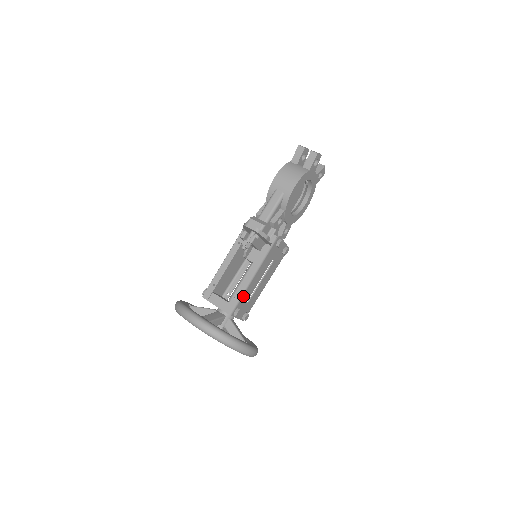
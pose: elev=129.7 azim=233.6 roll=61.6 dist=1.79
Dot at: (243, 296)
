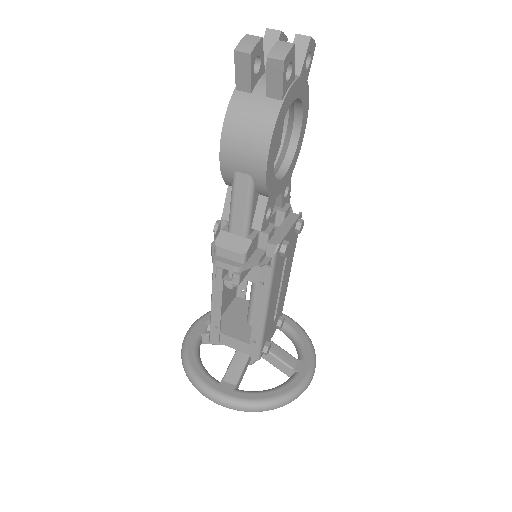
Dot at: (264, 334)
